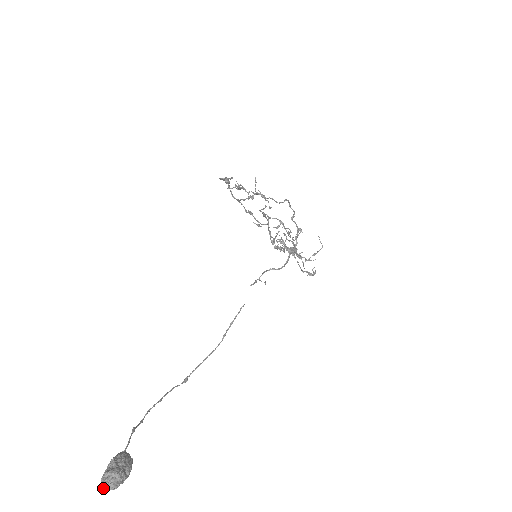
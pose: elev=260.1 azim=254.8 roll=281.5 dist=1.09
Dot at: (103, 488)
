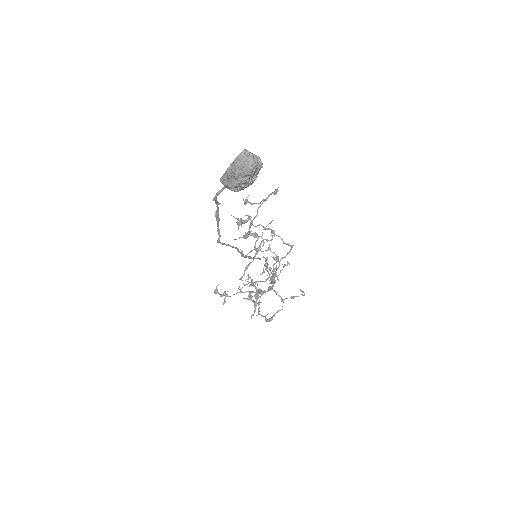
Dot at: (237, 158)
